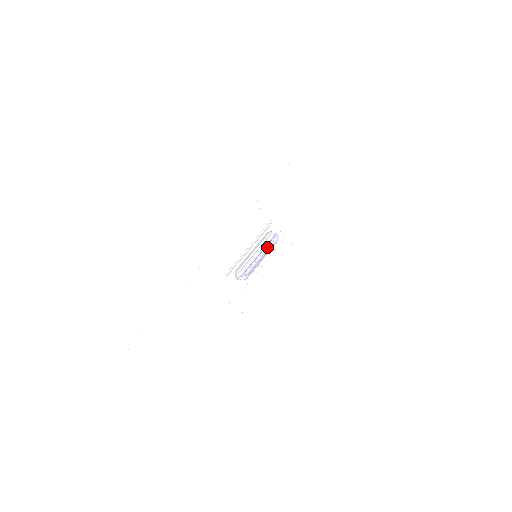
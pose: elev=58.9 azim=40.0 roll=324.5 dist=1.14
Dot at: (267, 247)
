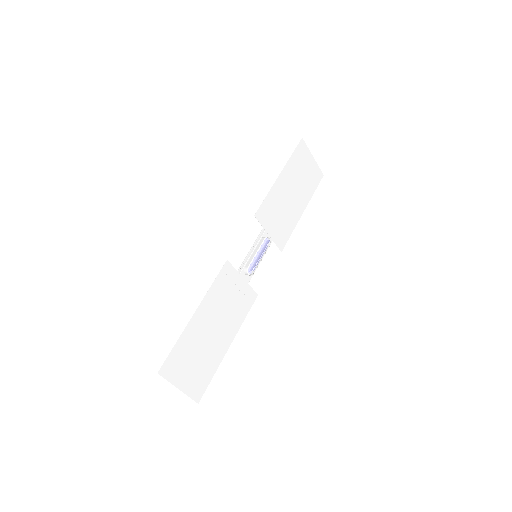
Dot at: (265, 248)
